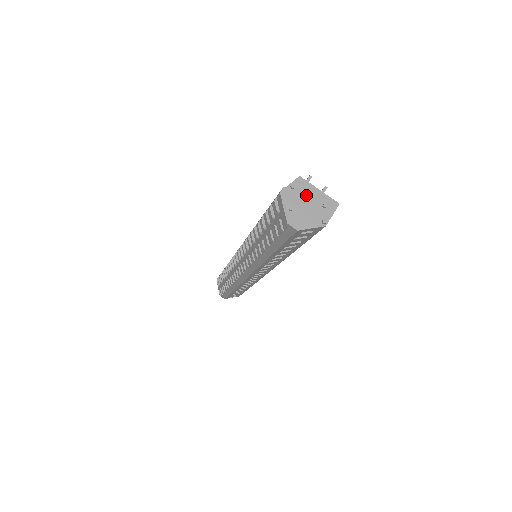
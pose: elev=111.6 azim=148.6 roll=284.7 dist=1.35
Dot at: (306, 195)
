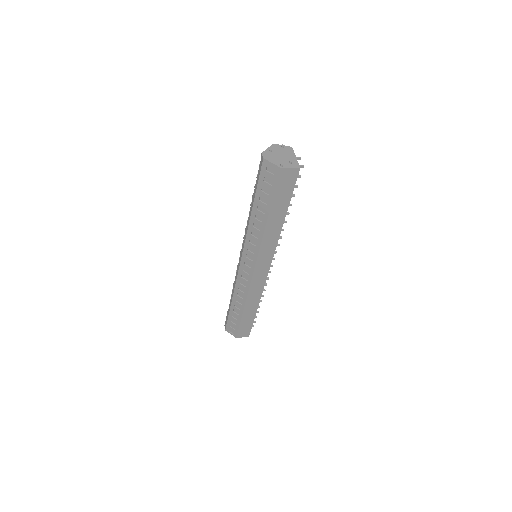
Dot at: (286, 153)
